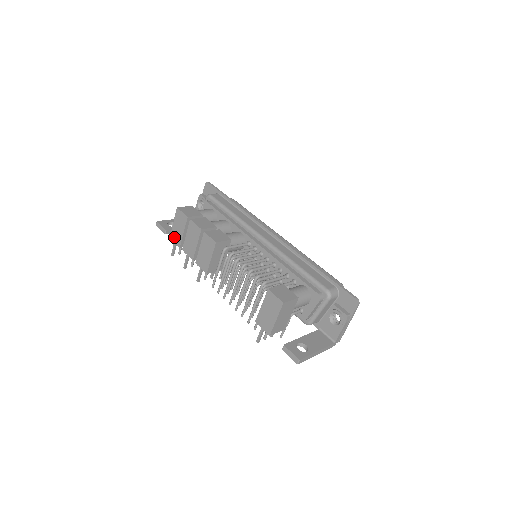
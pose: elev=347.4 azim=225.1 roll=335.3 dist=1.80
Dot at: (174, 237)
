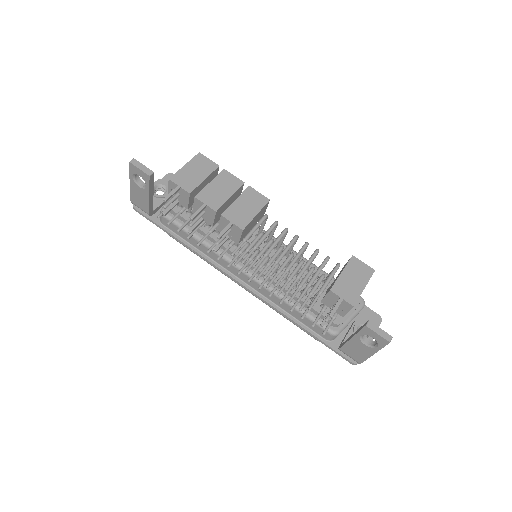
Dot at: (181, 180)
